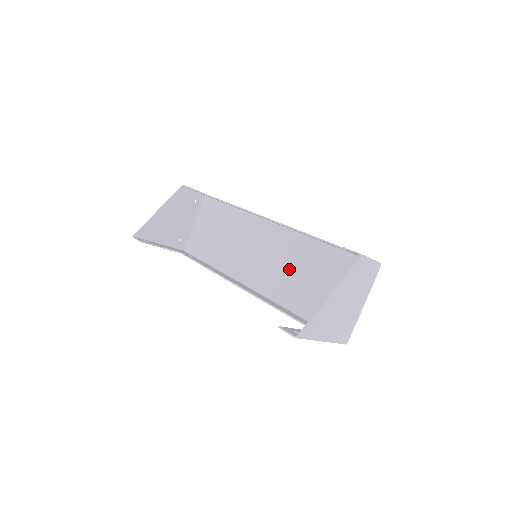
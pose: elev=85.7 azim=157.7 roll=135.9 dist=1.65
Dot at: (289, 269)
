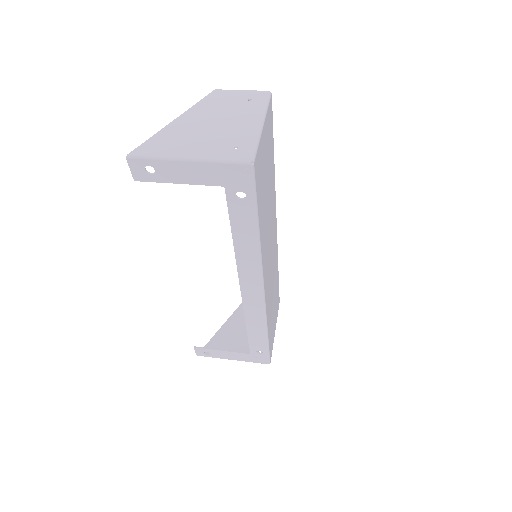
Dot at: occluded
